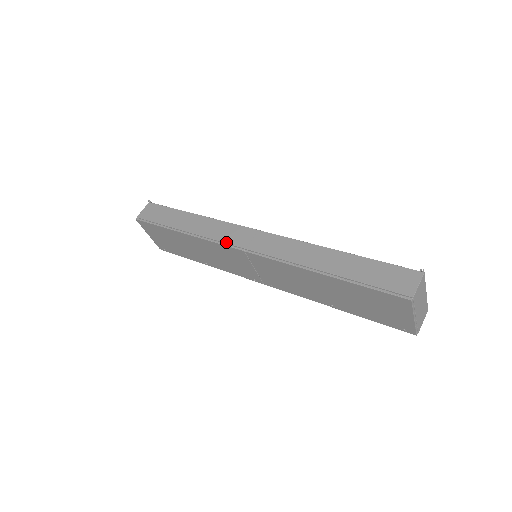
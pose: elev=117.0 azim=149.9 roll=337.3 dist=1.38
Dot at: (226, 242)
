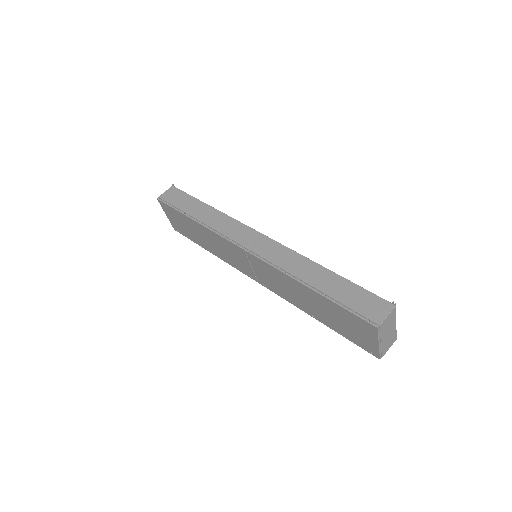
Dot at: (231, 238)
